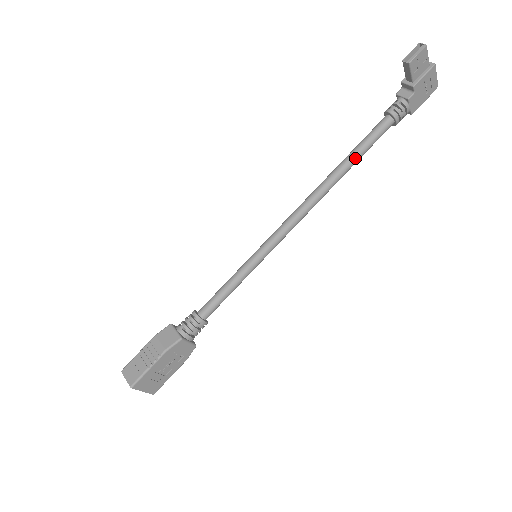
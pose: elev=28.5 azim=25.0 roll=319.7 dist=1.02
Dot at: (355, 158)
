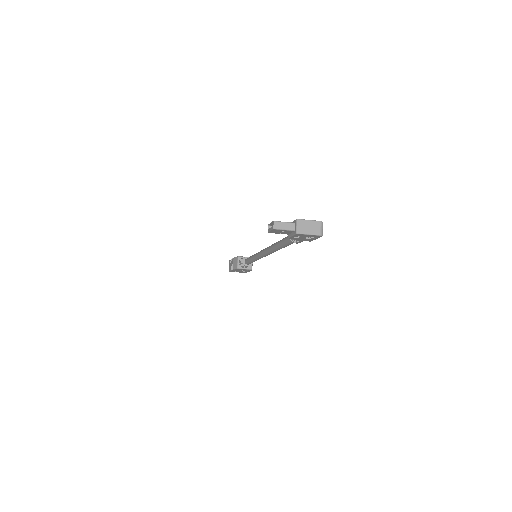
Dot at: (280, 247)
